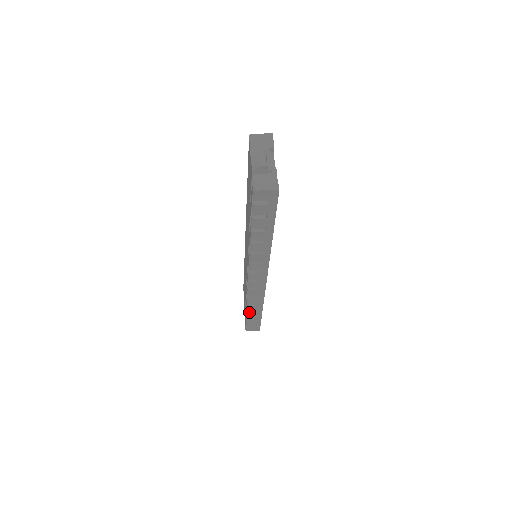
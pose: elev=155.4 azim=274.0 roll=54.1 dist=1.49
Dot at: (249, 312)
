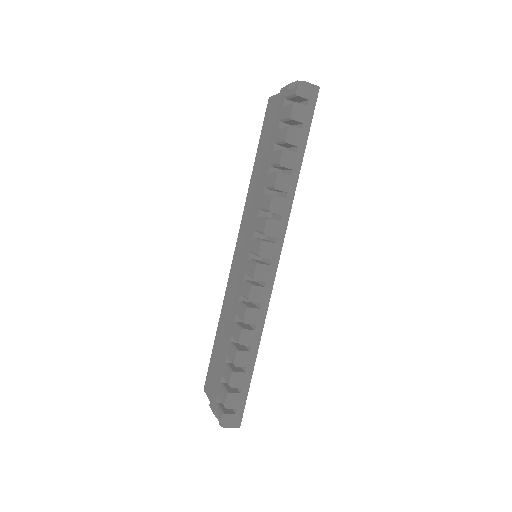
Dot at: (239, 356)
